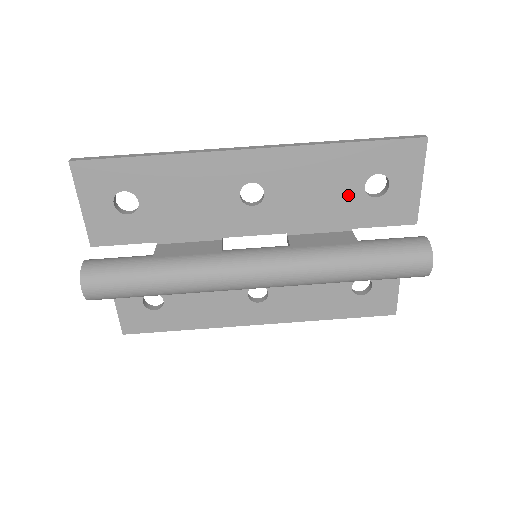
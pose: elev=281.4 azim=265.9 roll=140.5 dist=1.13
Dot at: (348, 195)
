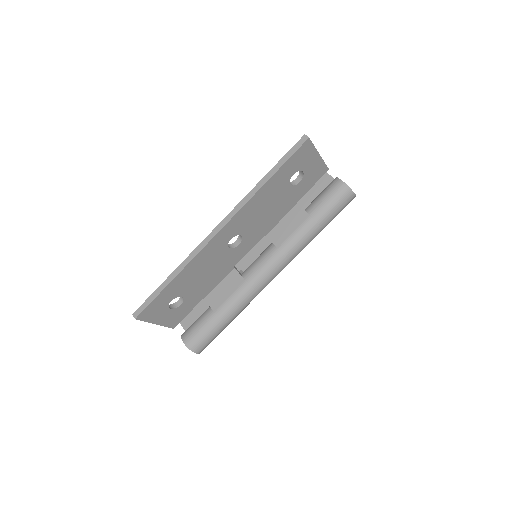
Dot at: (284, 195)
